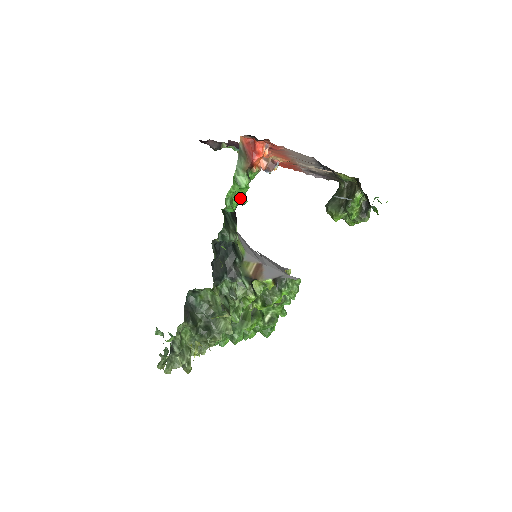
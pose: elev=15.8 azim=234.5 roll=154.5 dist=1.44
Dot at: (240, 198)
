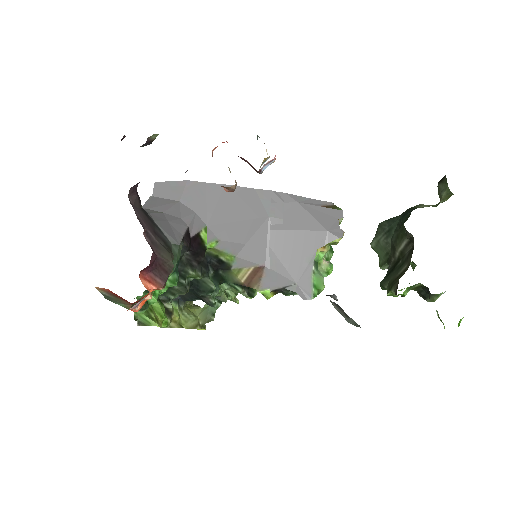
Dot at: occluded
